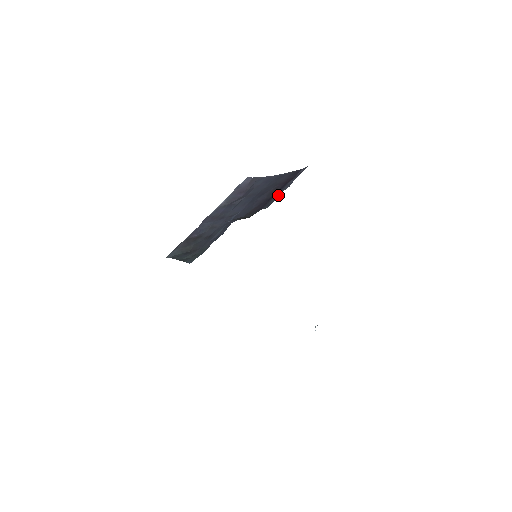
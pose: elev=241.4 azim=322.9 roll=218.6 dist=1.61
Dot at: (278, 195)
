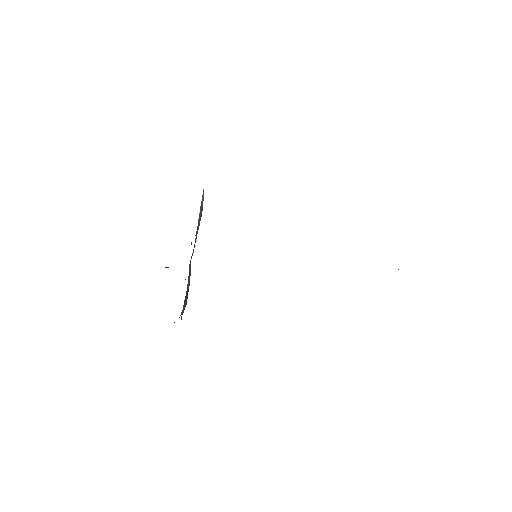
Dot at: occluded
